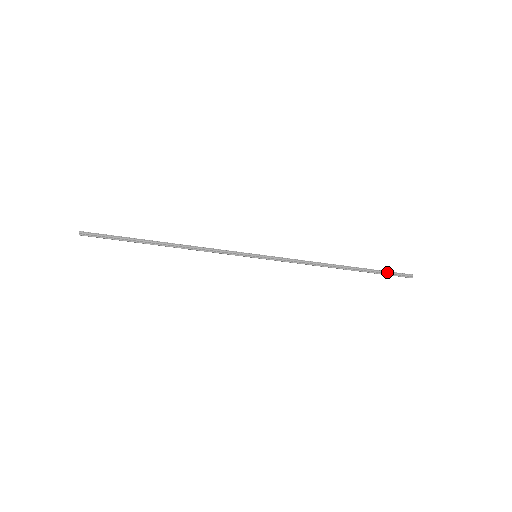
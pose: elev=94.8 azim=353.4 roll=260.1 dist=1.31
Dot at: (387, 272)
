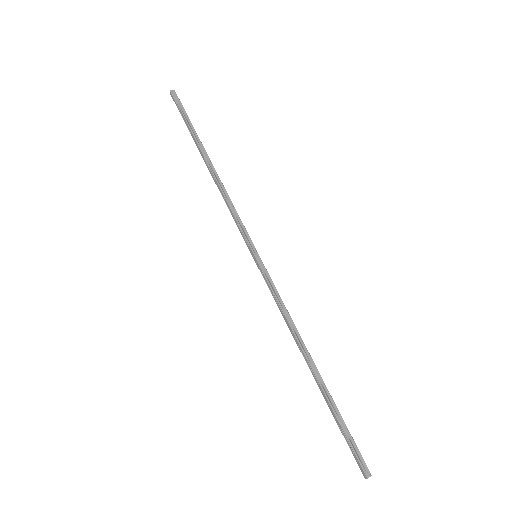
Dot at: (349, 433)
